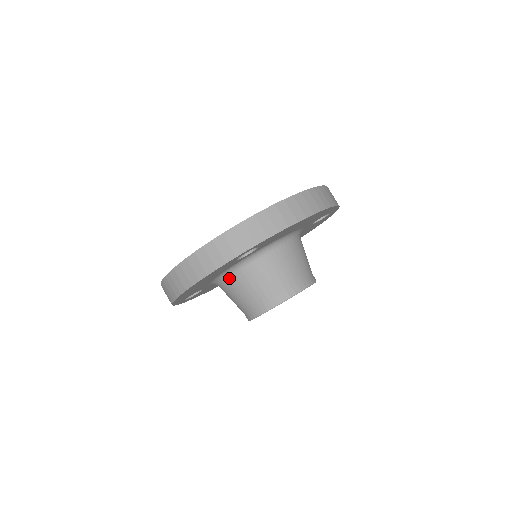
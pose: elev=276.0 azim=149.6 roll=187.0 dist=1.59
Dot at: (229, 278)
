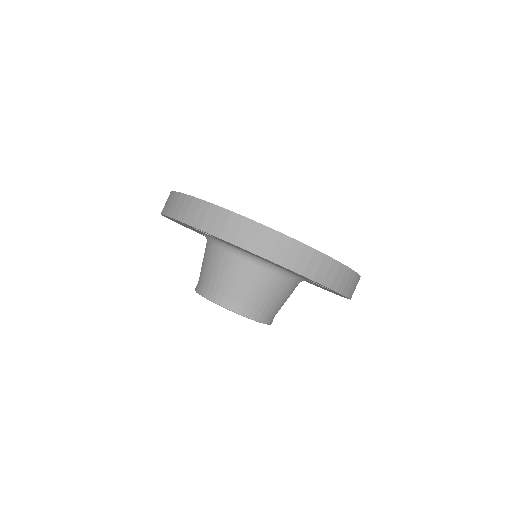
Dot at: (264, 269)
